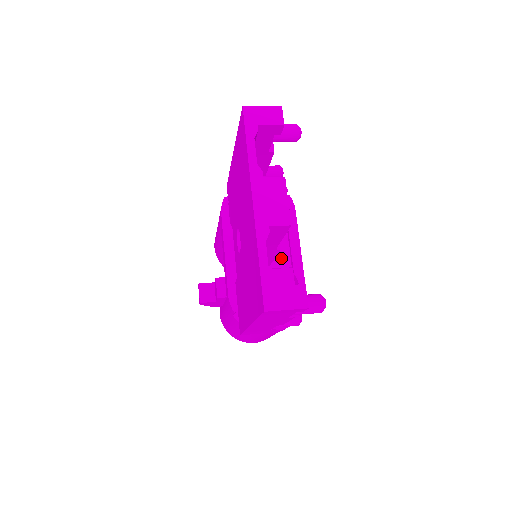
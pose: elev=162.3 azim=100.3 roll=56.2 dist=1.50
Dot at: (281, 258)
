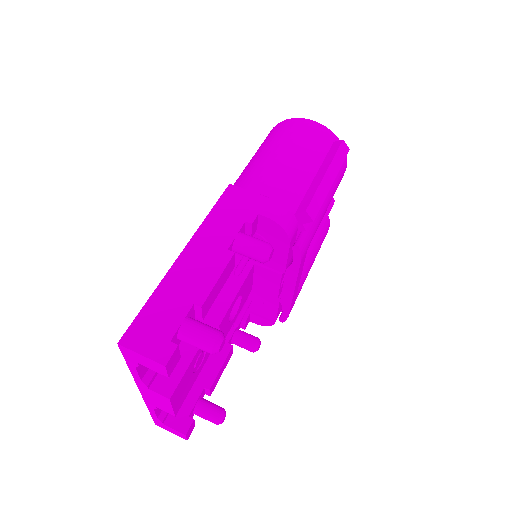
Dot at: (268, 289)
